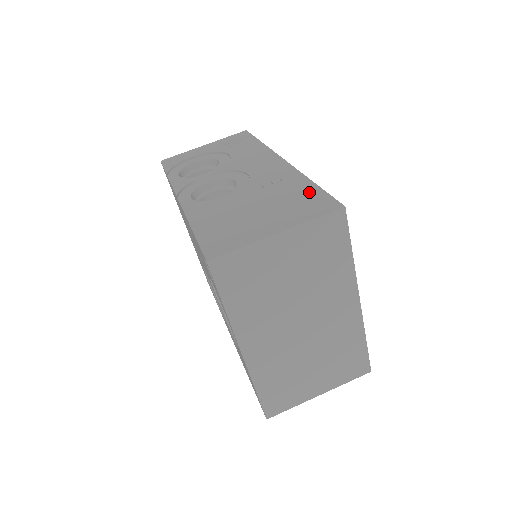
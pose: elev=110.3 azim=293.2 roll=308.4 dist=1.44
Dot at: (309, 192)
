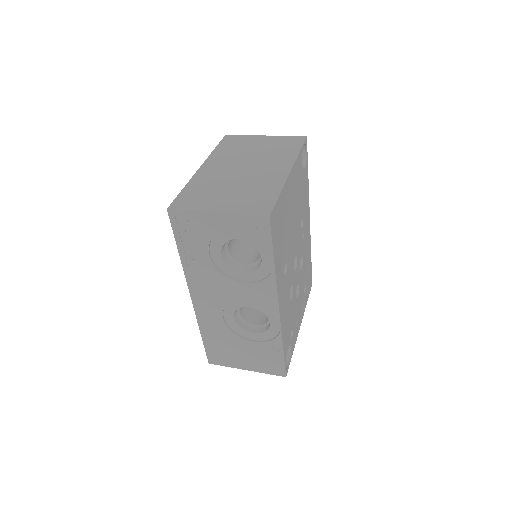
Dot at: occluded
